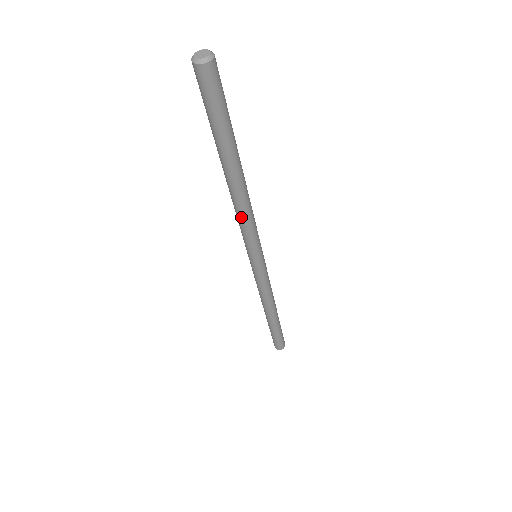
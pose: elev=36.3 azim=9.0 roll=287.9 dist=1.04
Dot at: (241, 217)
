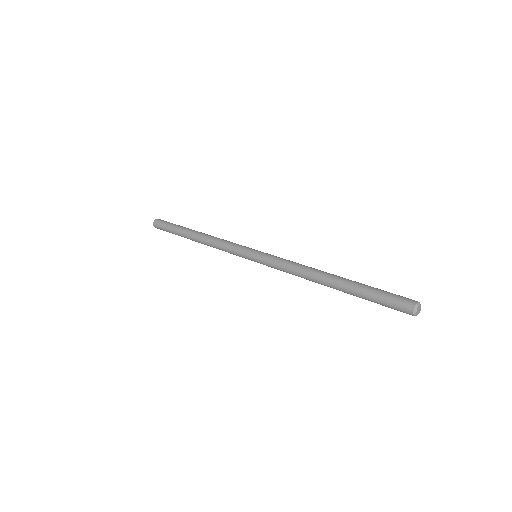
Dot at: (296, 275)
